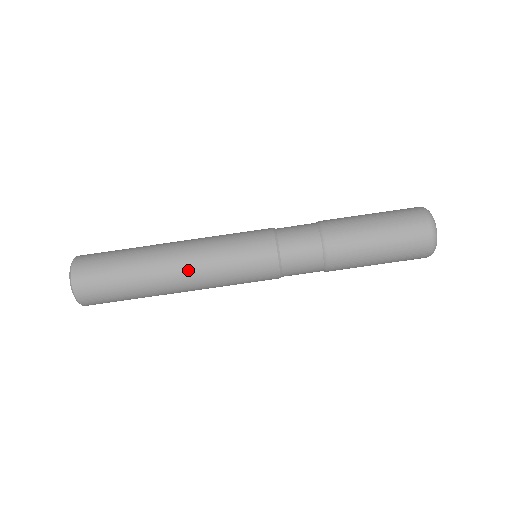
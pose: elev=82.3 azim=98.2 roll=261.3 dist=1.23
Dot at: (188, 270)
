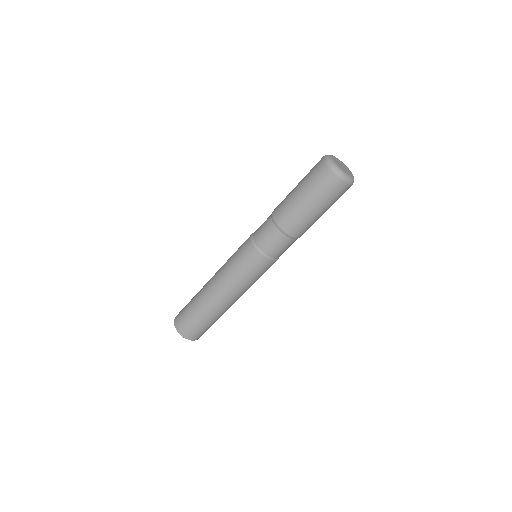
Dot at: (229, 296)
